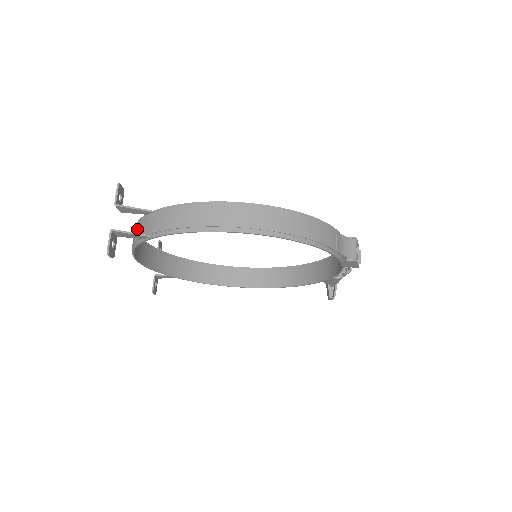
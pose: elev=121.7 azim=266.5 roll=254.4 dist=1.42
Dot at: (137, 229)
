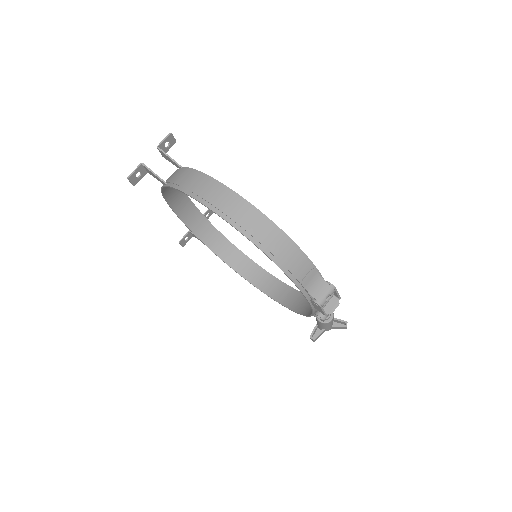
Dot at: occluded
